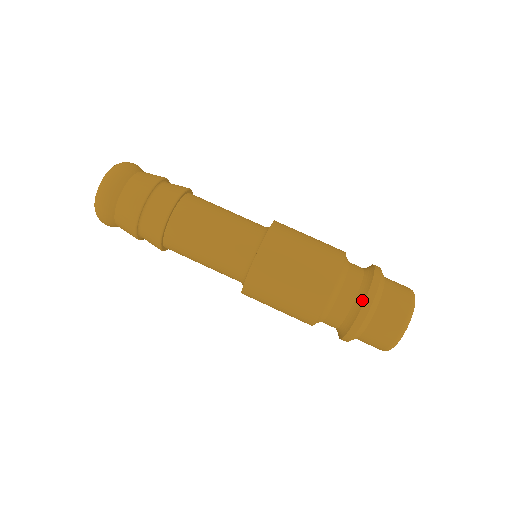
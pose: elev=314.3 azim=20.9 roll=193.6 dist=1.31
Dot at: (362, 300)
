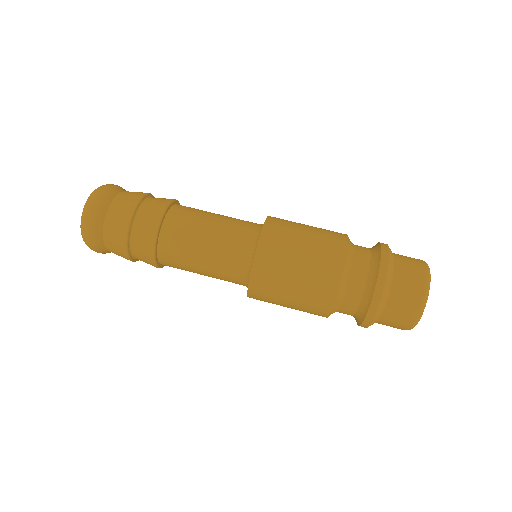
Dot at: (378, 250)
